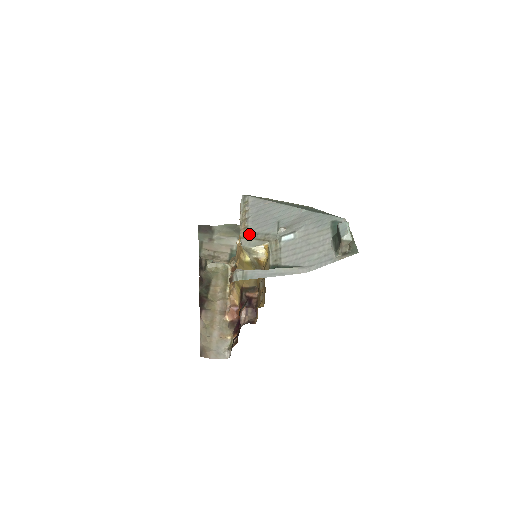
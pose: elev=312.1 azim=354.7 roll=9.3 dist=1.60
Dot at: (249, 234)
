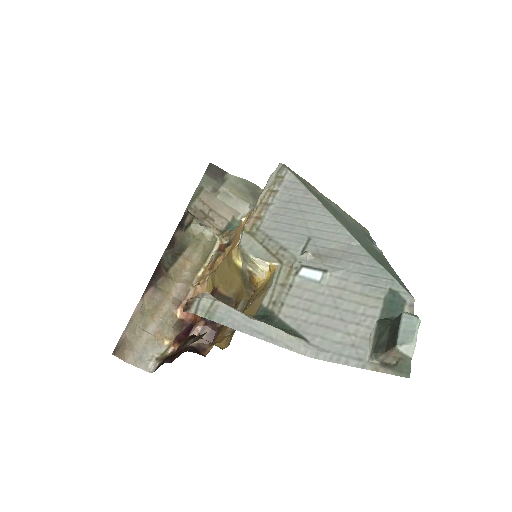
Dot at: (258, 231)
